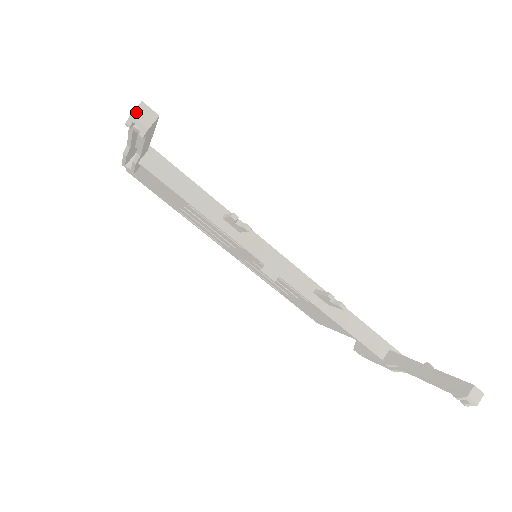
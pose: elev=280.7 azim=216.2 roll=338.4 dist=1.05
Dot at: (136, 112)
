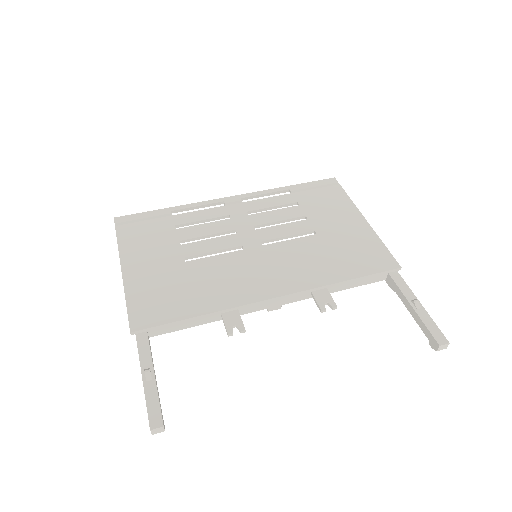
Dot at: (153, 433)
